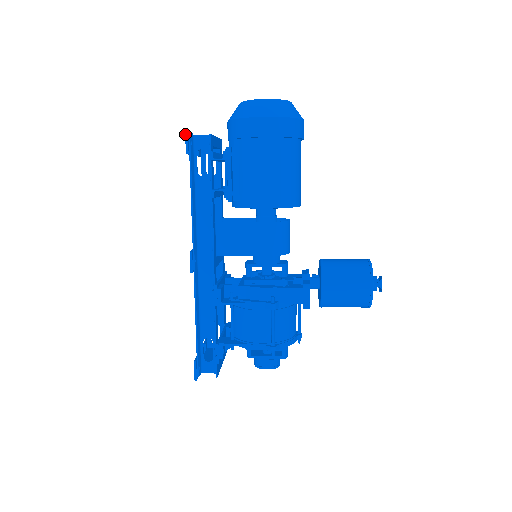
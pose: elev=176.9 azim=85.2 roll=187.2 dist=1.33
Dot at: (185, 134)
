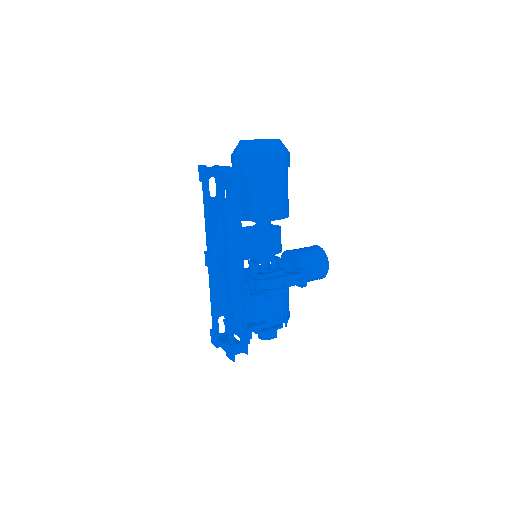
Dot at: (222, 168)
